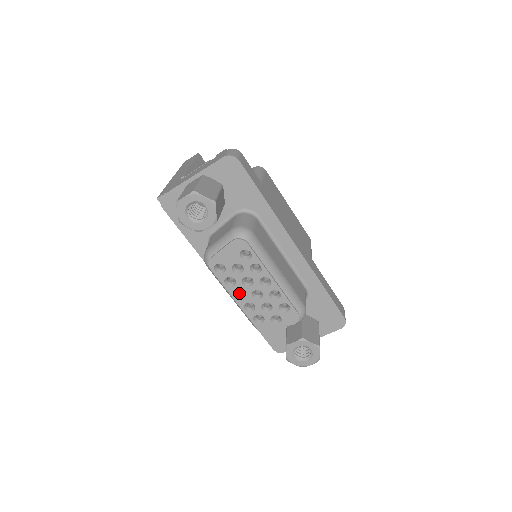
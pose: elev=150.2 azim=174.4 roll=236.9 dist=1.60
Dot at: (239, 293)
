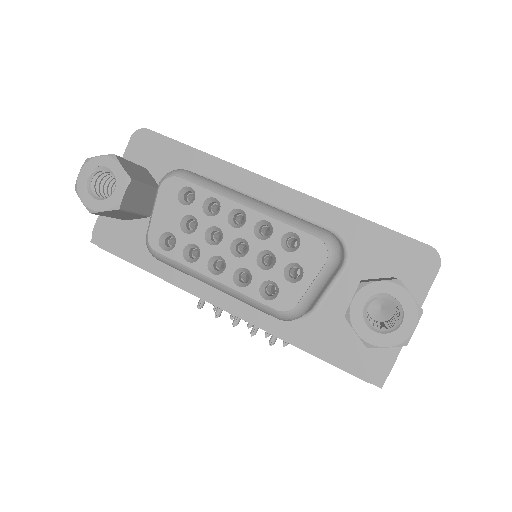
Dot at: (220, 271)
